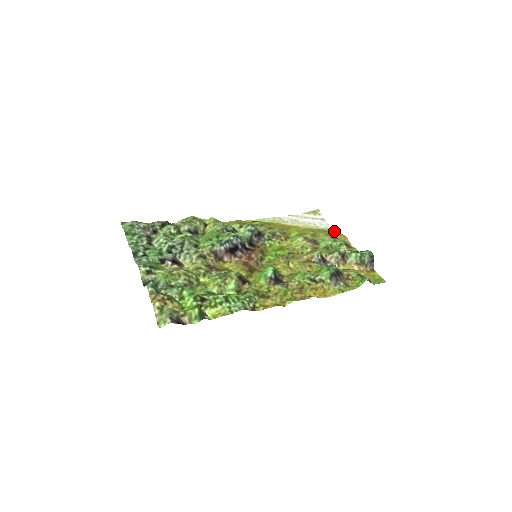
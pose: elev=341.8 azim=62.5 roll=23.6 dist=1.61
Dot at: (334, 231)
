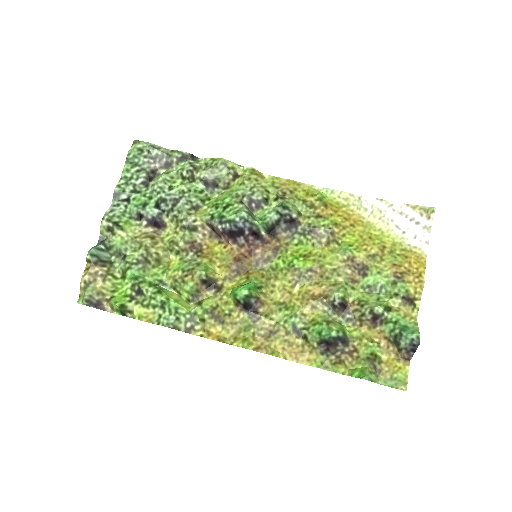
Dot at: (421, 260)
